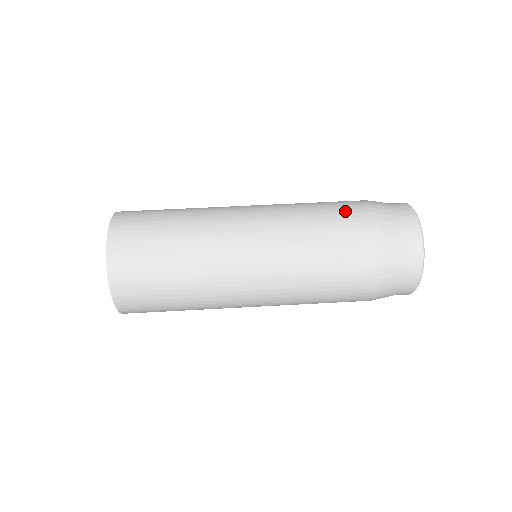
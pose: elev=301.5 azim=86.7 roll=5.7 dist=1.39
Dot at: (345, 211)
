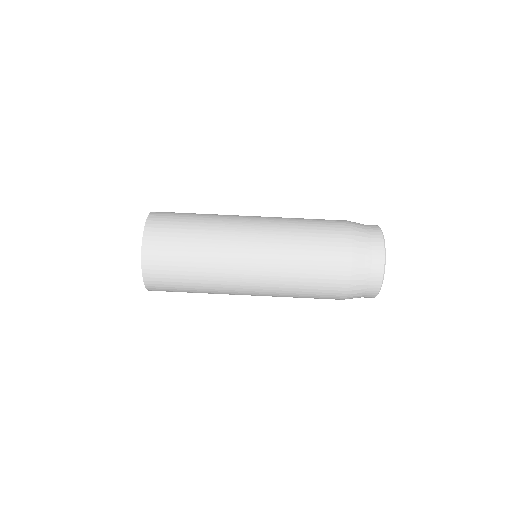
Dot at: (326, 281)
